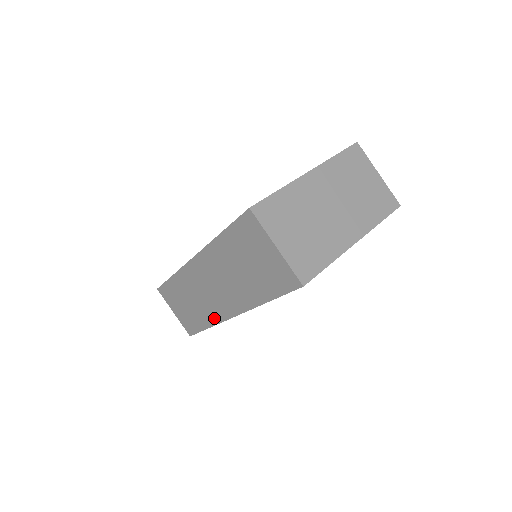
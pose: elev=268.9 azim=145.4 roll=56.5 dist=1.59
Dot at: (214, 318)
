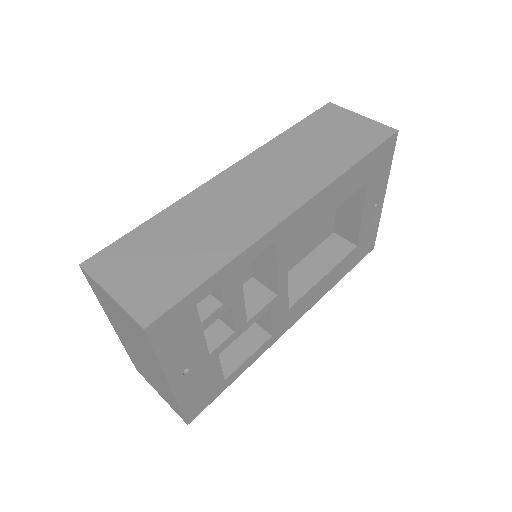
Dot at: (248, 235)
